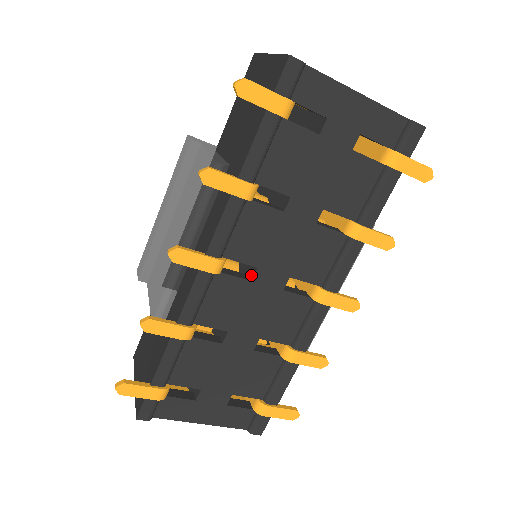
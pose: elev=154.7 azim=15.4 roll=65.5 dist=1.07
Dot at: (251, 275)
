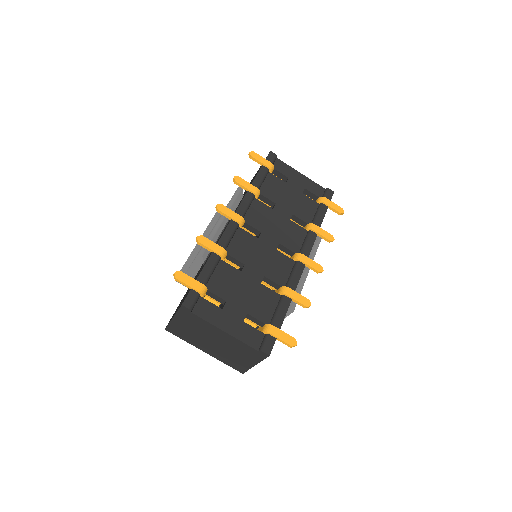
Dot at: (257, 238)
